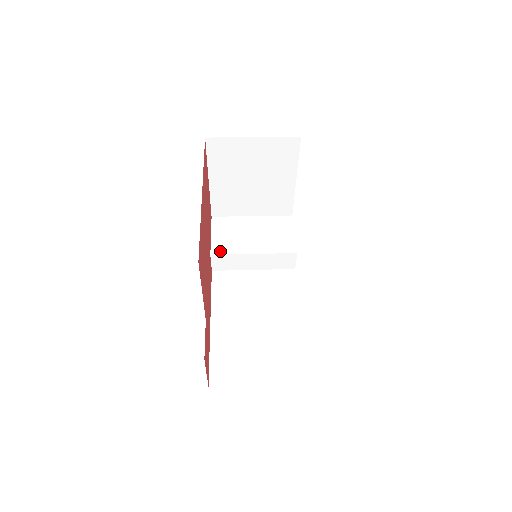
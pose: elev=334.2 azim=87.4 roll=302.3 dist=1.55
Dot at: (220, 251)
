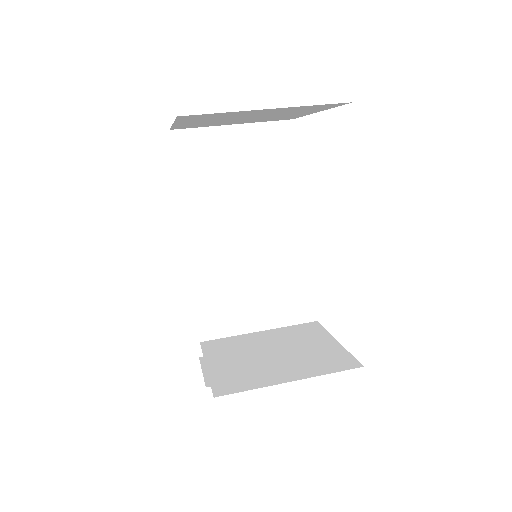
Dot at: (193, 201)
